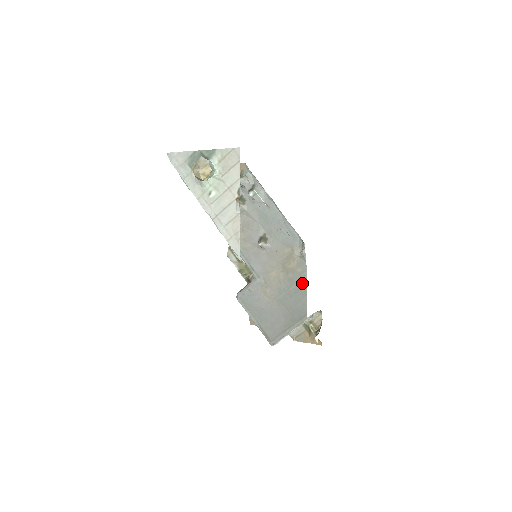
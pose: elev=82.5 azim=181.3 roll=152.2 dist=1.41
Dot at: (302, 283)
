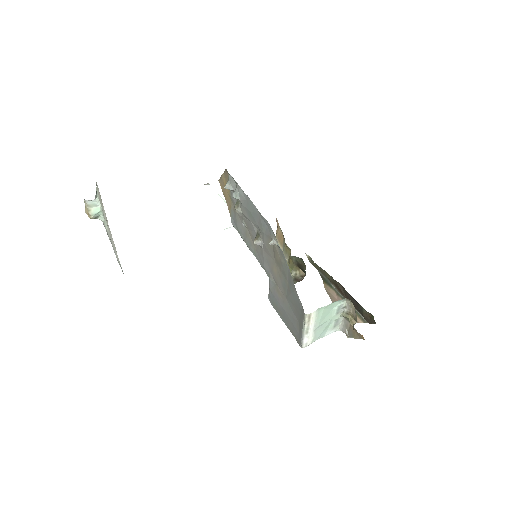
Dot at: (289, 274)
